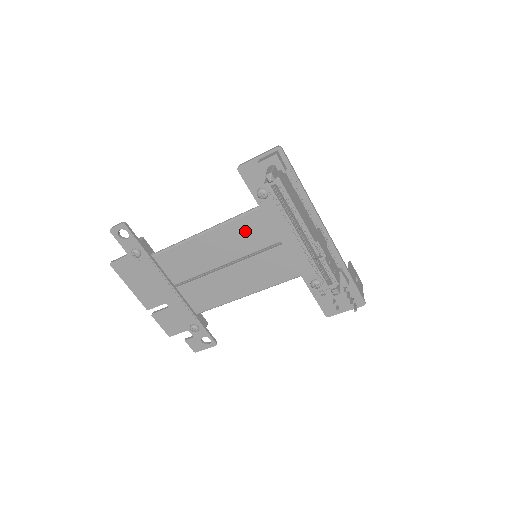
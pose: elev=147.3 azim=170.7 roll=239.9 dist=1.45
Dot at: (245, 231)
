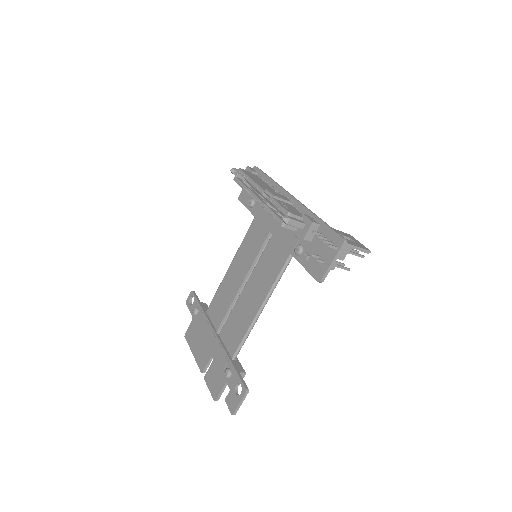
Dot at: (250, 243)
